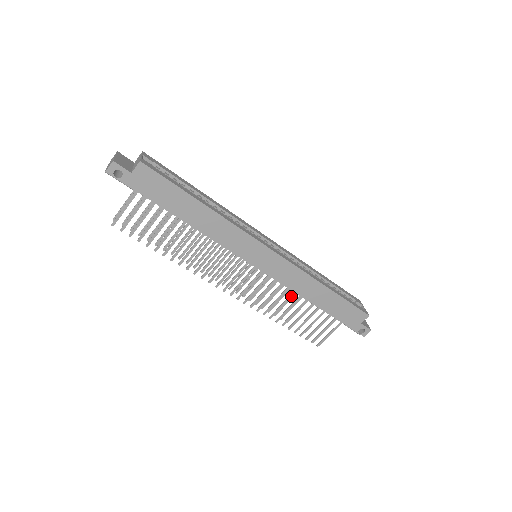
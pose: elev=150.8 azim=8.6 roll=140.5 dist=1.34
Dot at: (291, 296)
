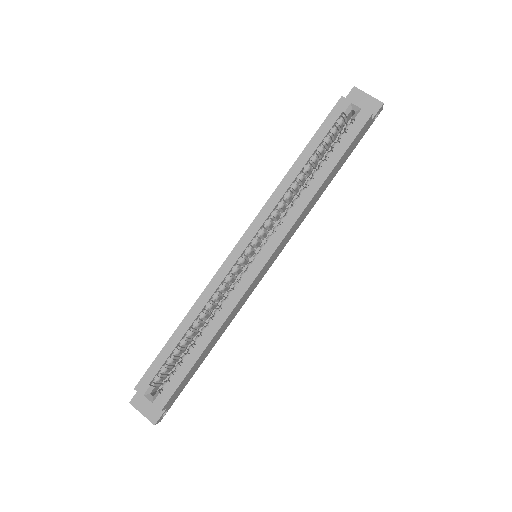
Dot at: occluded
